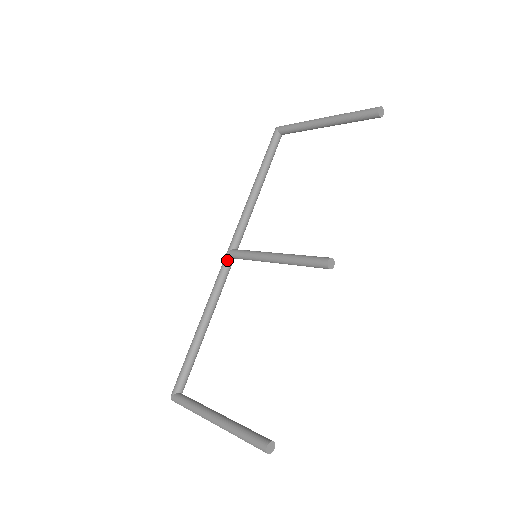
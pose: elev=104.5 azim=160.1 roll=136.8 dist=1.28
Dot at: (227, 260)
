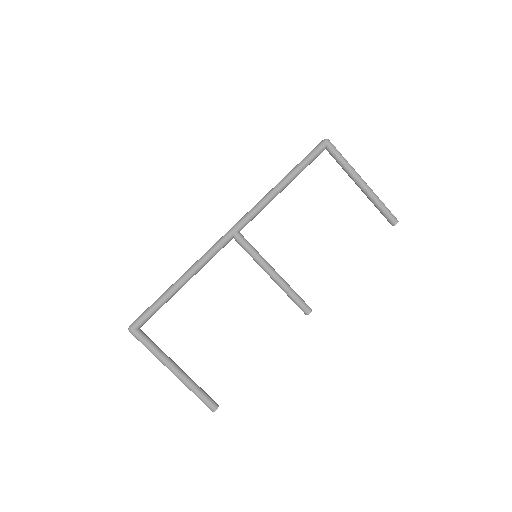
Dot at: (230, 239)
